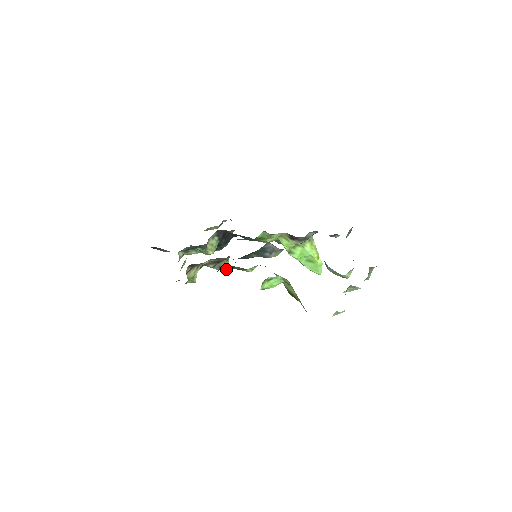
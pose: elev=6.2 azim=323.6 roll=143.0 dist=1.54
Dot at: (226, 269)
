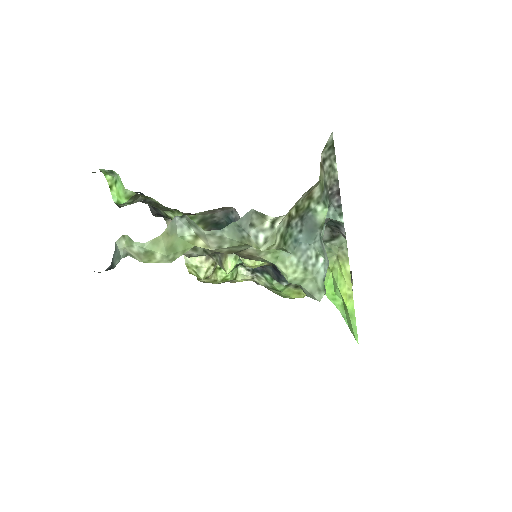
Dot at: (226, 267)
